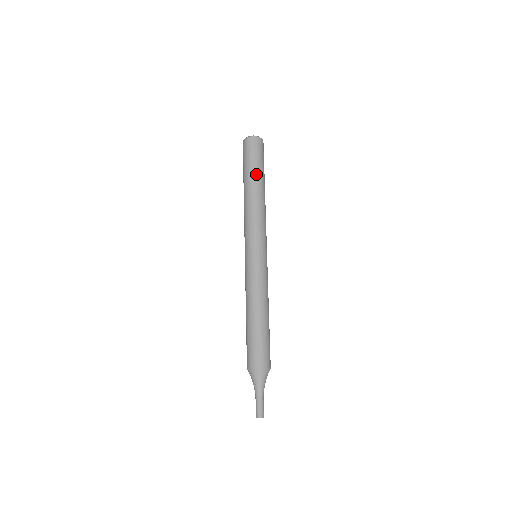
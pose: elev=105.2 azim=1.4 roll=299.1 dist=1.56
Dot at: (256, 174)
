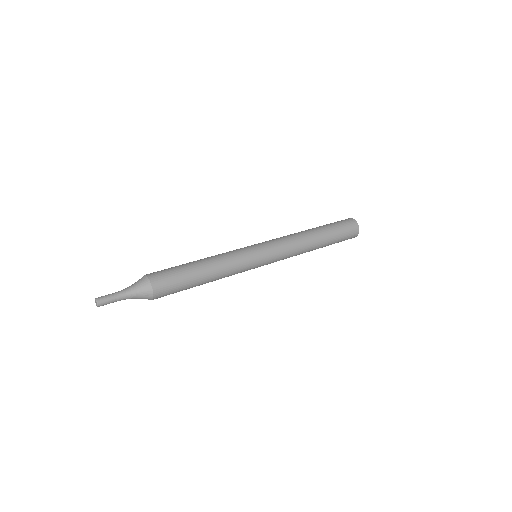
Dot at: (321, 226)
